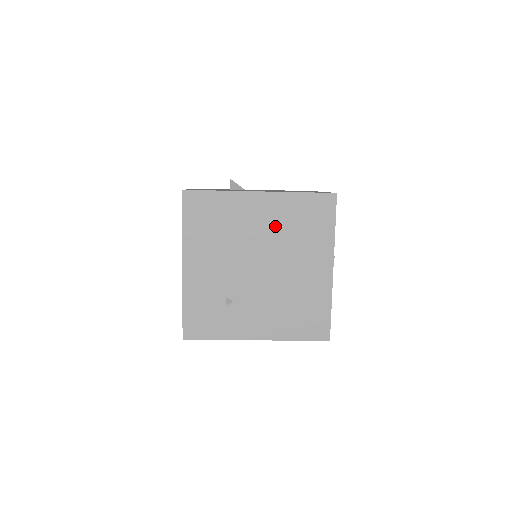
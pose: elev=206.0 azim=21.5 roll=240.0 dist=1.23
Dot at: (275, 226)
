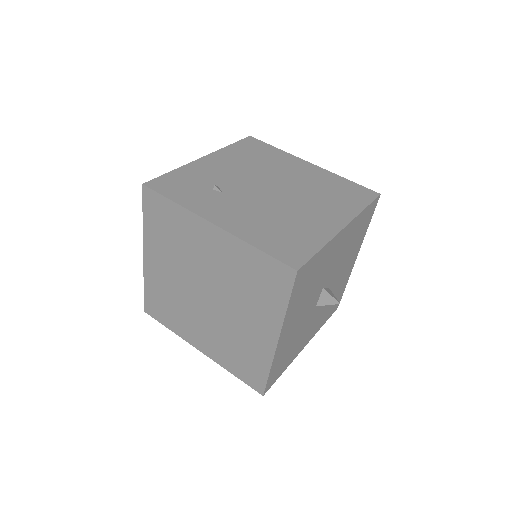
Dot at: (308, 181)
